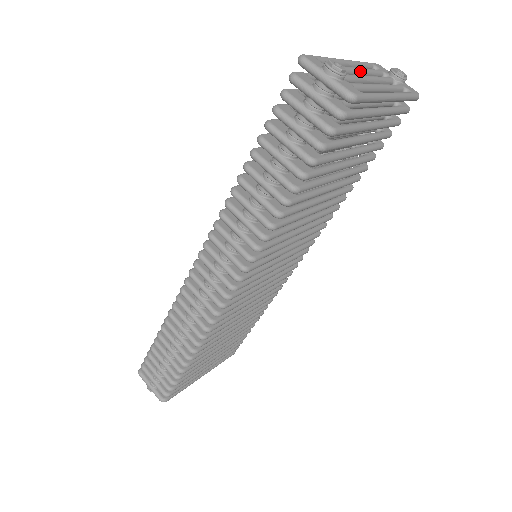
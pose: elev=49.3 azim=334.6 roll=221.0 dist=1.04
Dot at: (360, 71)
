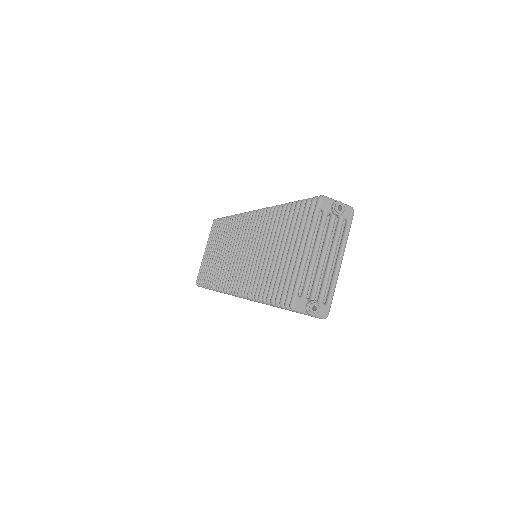
Dot at: occluded
